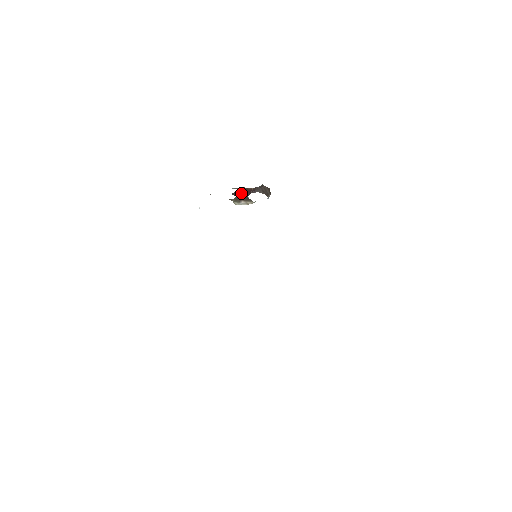
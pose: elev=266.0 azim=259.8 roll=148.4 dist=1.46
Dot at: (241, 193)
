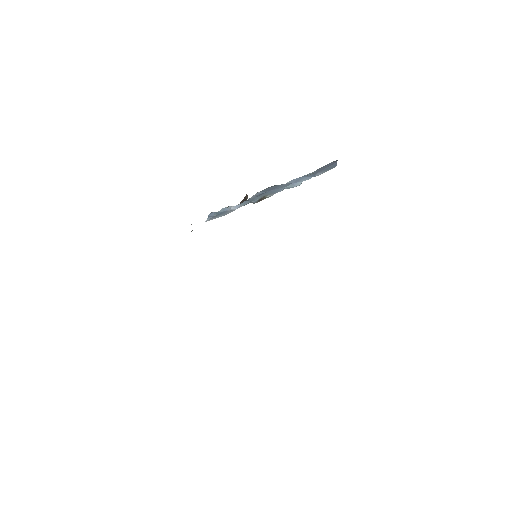
Dot at: occluded
